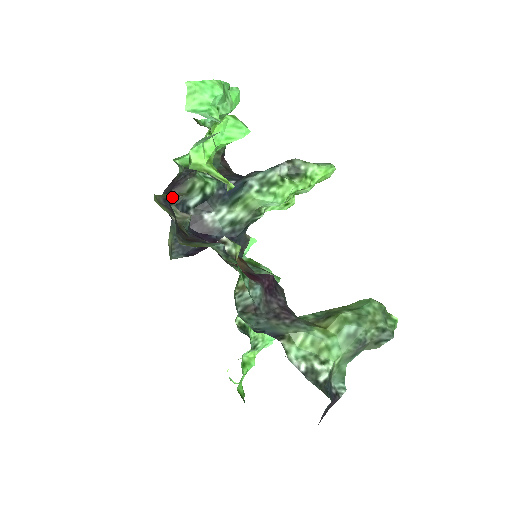
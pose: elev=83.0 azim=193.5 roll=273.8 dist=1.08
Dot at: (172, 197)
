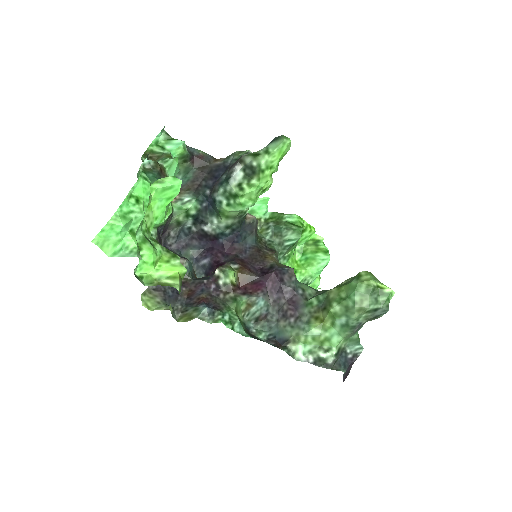
Dot at: occluded
